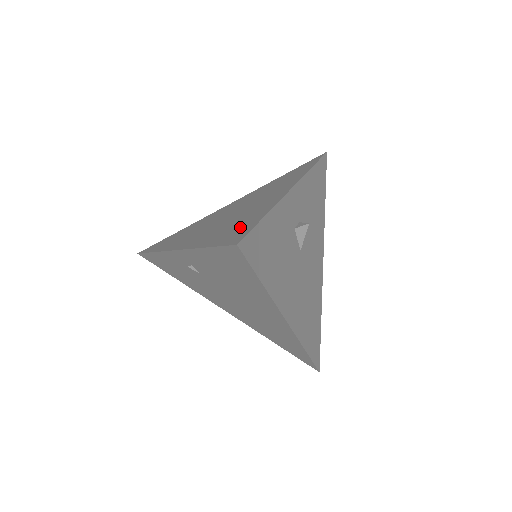
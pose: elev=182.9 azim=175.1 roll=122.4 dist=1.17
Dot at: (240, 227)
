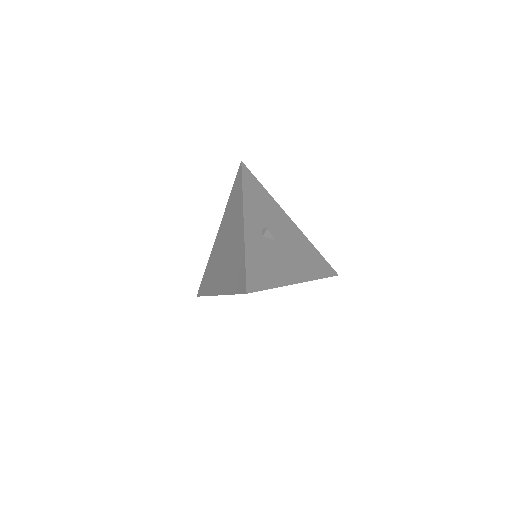
Dot at: (239, 272)
